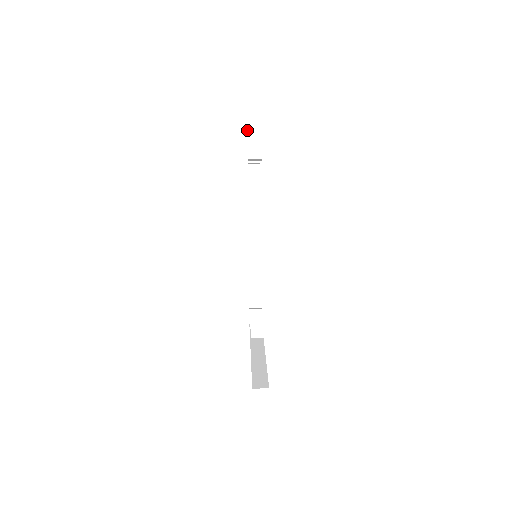
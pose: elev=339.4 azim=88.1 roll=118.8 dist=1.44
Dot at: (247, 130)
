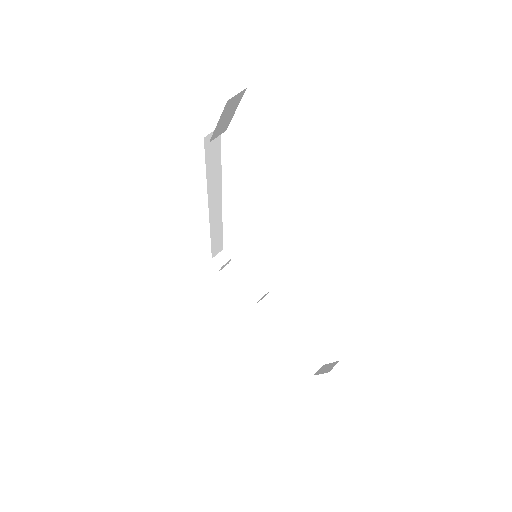
Dot at: (222, 112)
